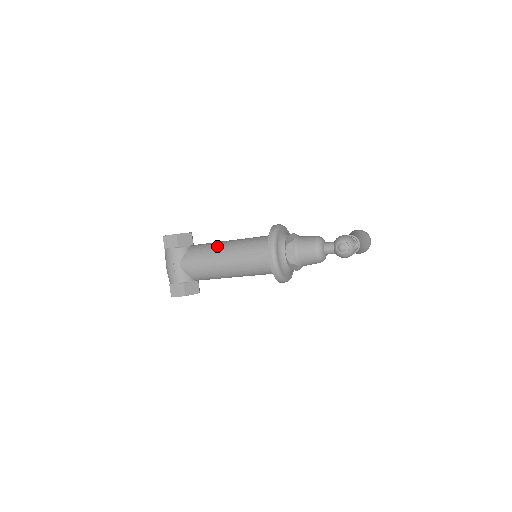
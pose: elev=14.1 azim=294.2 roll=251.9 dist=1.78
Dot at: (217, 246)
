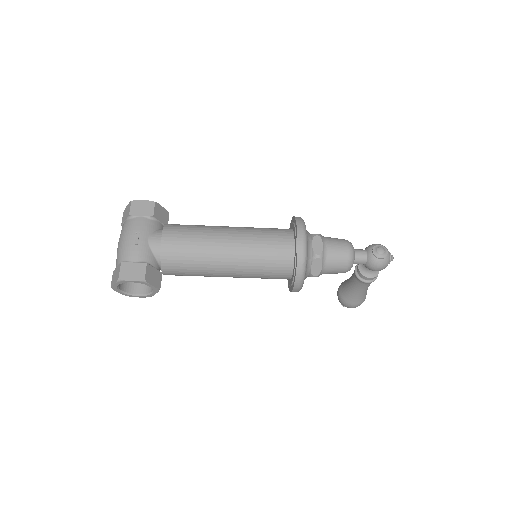
Dot at: occluded
